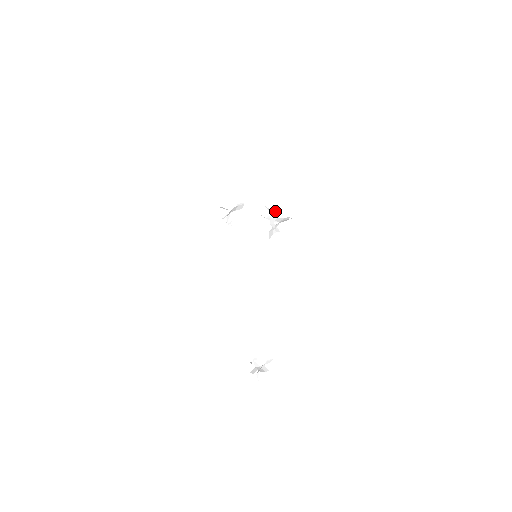
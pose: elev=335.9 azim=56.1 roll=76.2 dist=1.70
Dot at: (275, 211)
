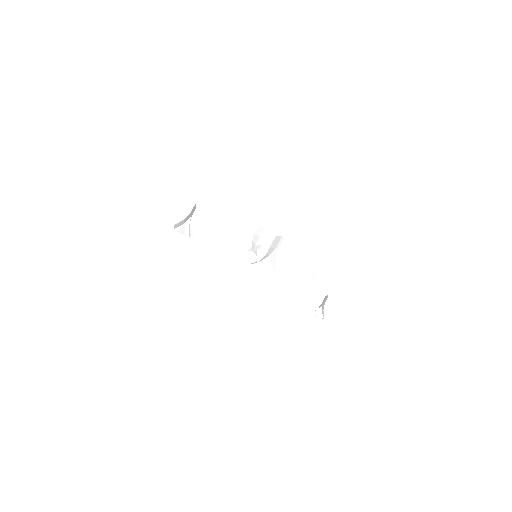
Dot at: (258, 244)
